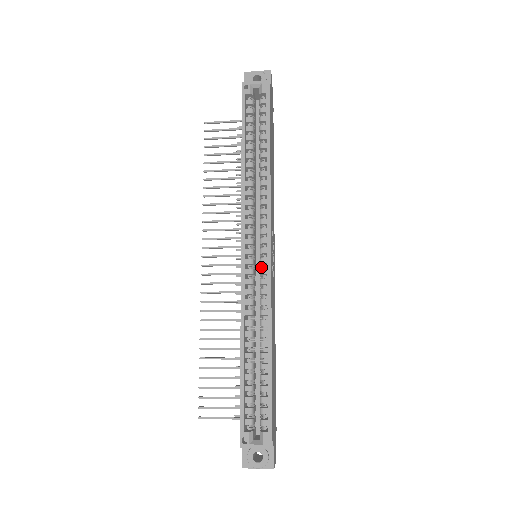
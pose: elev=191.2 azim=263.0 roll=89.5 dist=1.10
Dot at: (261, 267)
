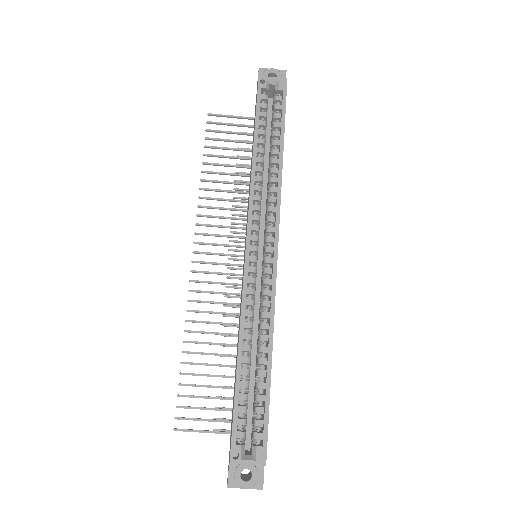
Dot at: (264, 267)
